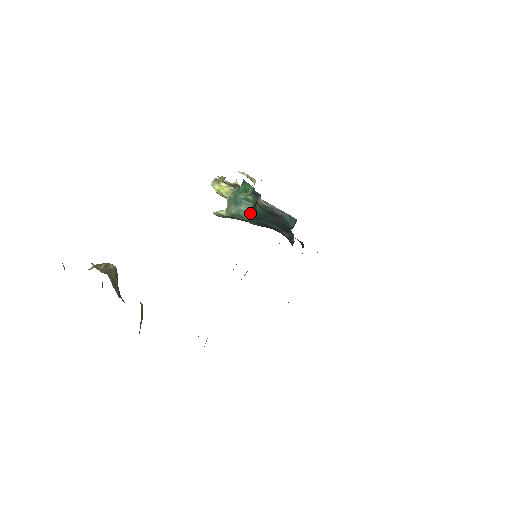
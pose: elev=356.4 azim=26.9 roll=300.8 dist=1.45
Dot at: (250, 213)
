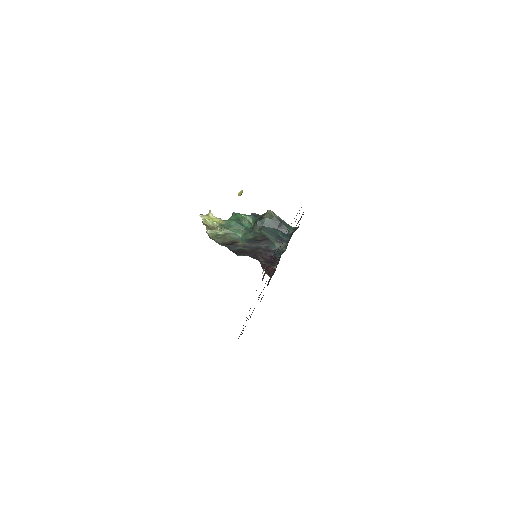
Dot at: (257, 222)
